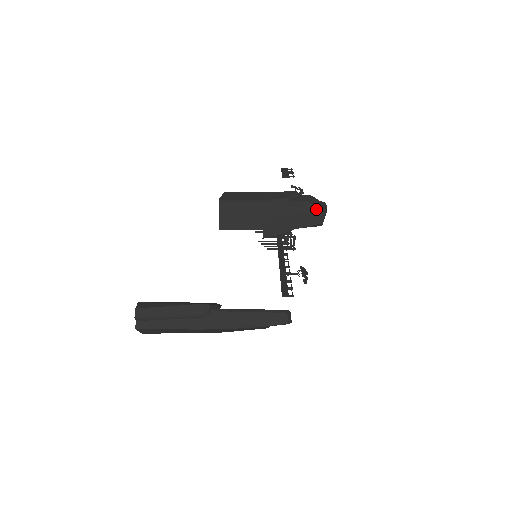
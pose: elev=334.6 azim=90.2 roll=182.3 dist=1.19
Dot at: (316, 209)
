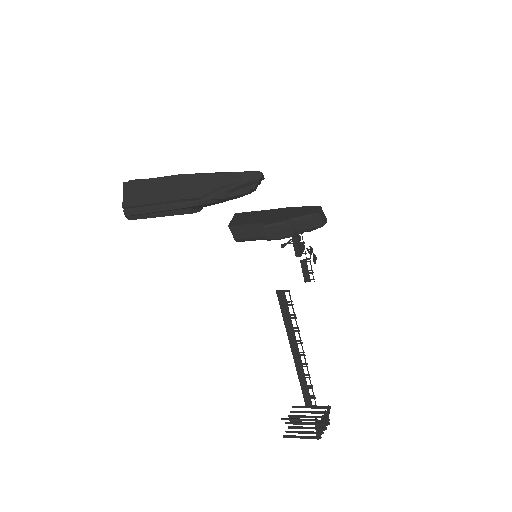
Dot at: (313, 207)
